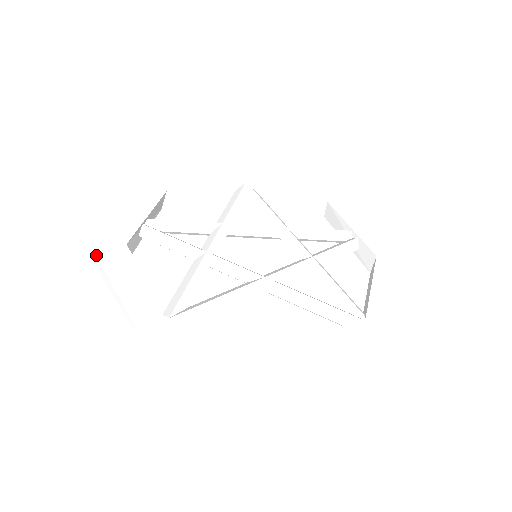
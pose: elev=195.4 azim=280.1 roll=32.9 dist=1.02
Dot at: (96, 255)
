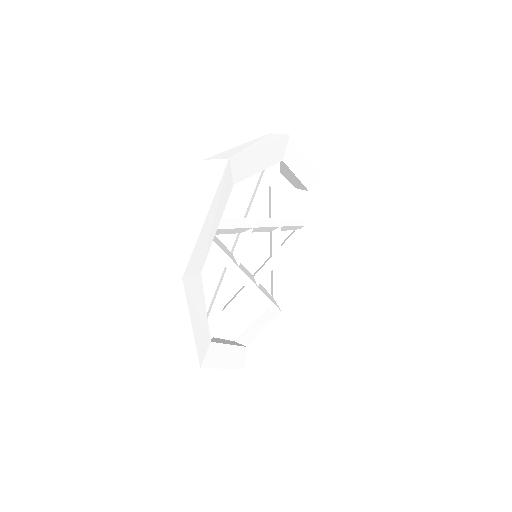
Dot at: (182, 290)
